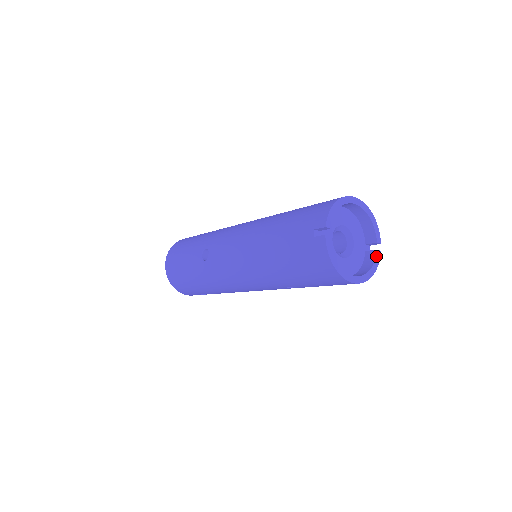
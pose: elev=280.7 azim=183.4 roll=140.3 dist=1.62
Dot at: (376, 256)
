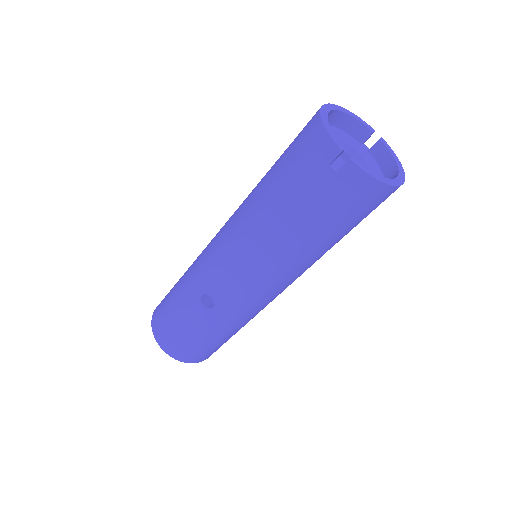
Dot at: (385, 145)
